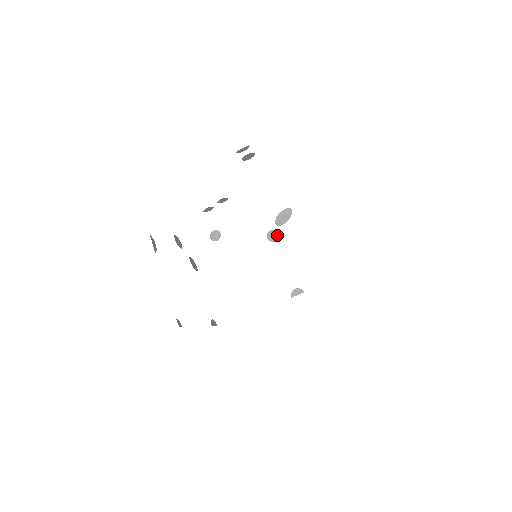
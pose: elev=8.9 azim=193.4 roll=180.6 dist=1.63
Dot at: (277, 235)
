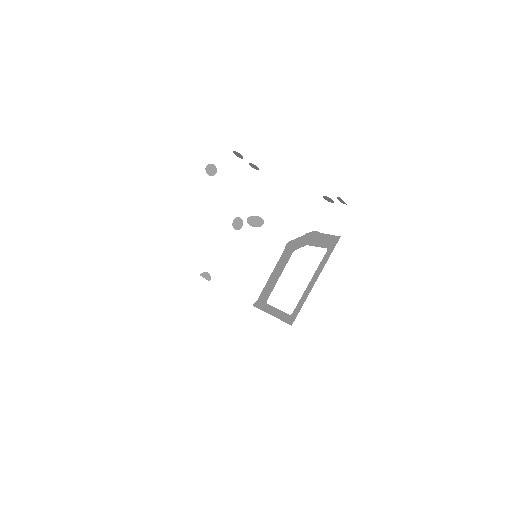
Dot at: (240, 226)
